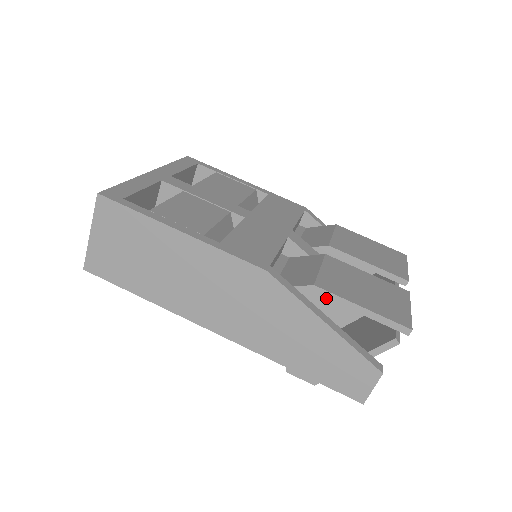
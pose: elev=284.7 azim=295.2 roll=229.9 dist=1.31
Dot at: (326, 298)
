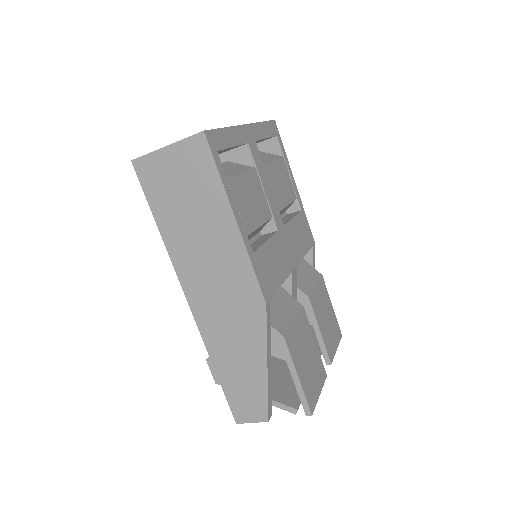
Dot at: occluded
